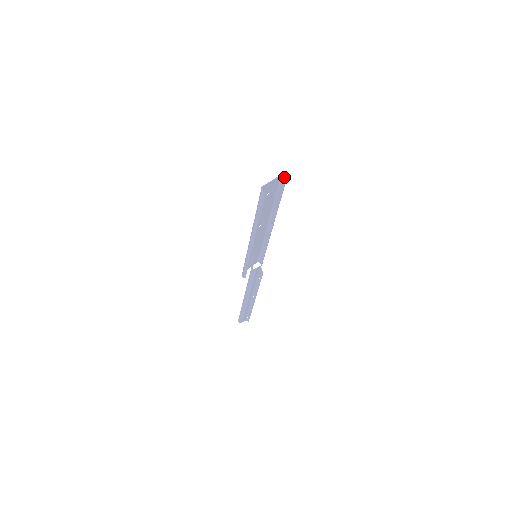
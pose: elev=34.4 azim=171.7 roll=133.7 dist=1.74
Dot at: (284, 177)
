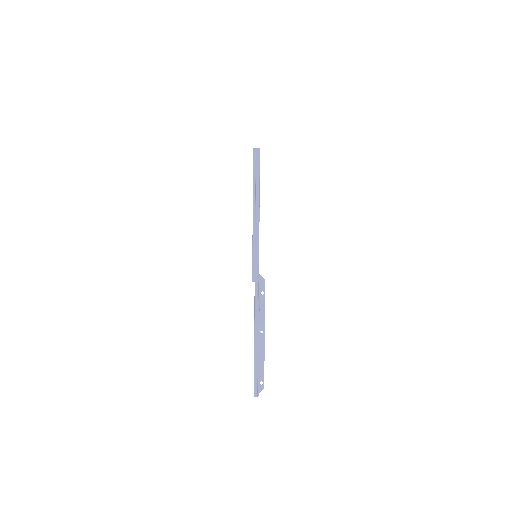
Dot at: occluded
